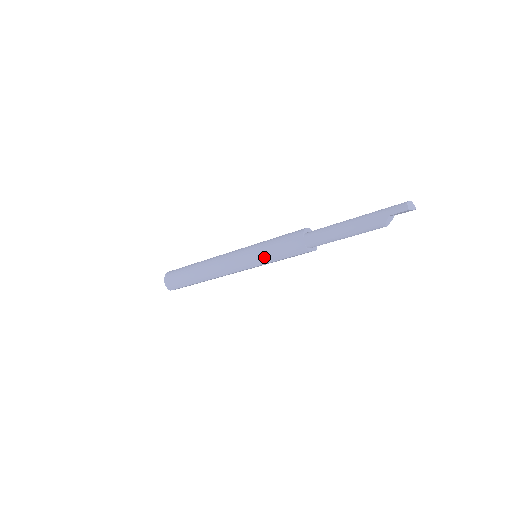
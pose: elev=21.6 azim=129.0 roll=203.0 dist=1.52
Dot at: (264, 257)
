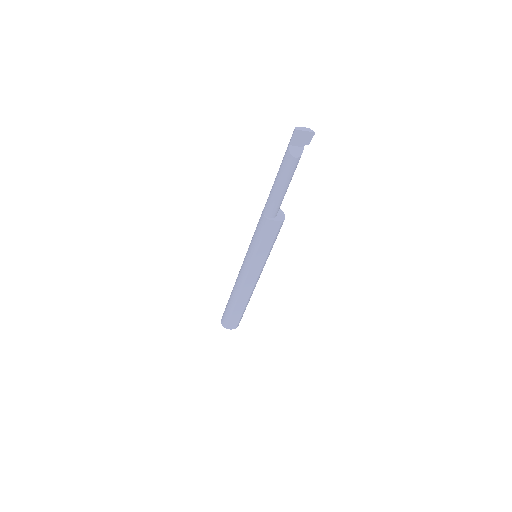
Dot at: (251, 247)
